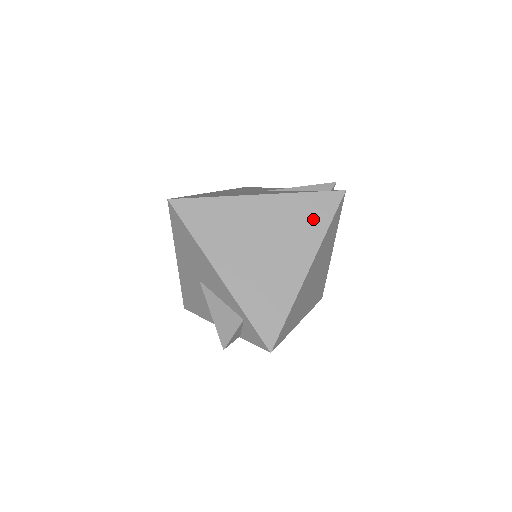
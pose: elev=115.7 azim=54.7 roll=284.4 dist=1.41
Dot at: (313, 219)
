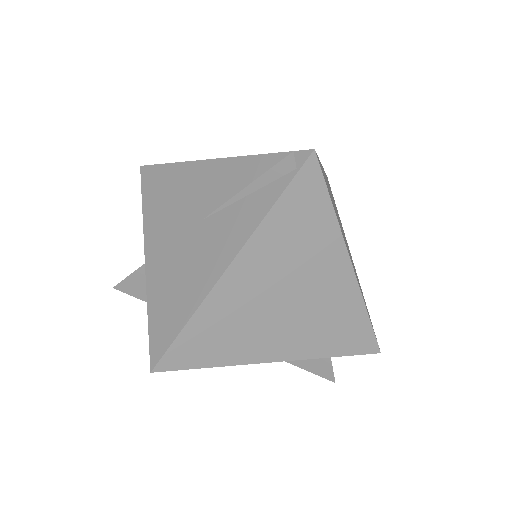
Dot at: (310, 222)
